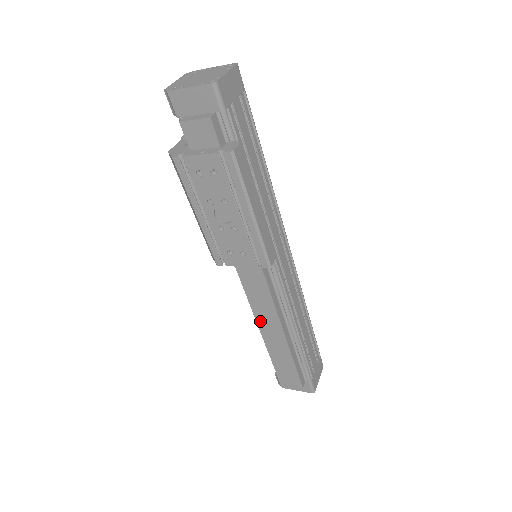
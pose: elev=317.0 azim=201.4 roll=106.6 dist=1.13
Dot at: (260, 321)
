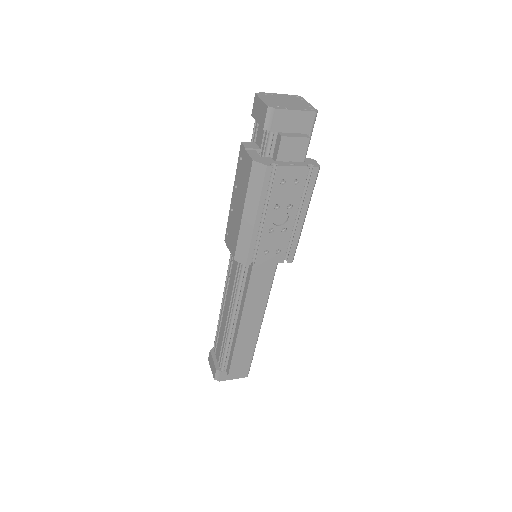
Dot at: (245, 315)
